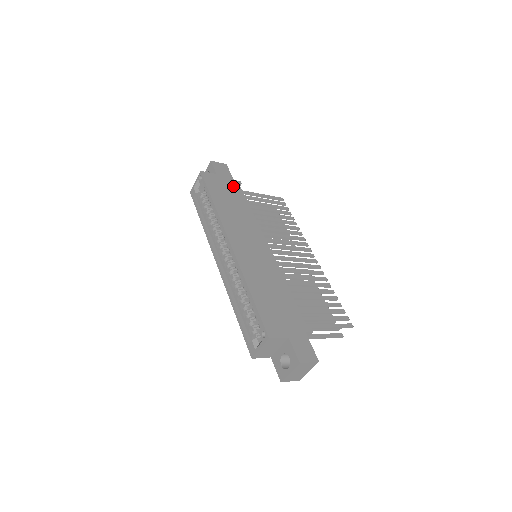
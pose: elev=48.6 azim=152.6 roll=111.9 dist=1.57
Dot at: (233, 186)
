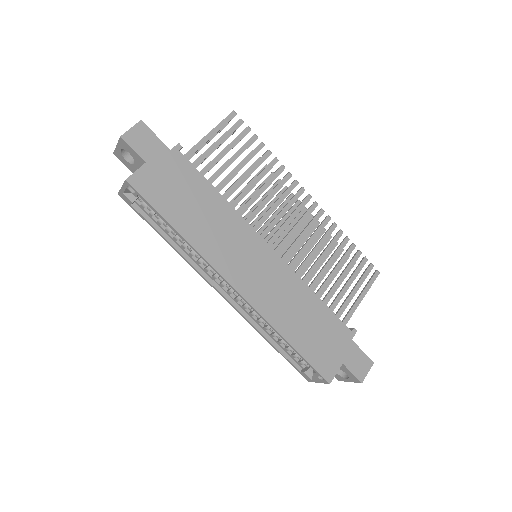
Dot at: (178, 167)
